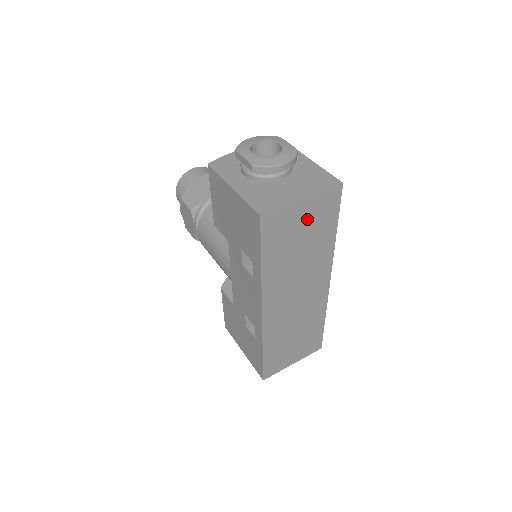
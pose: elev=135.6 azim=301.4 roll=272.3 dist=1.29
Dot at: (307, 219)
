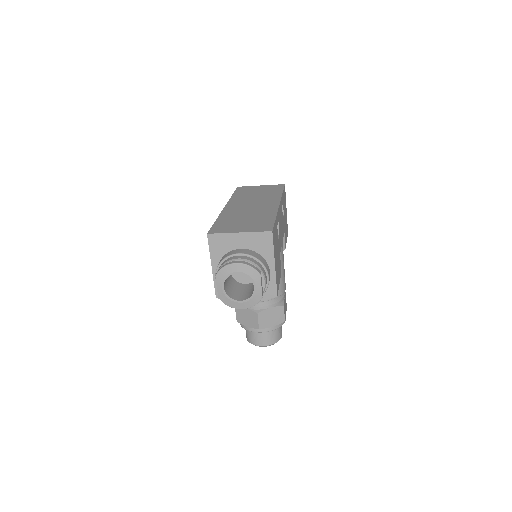
Dot at: (263, 189)
